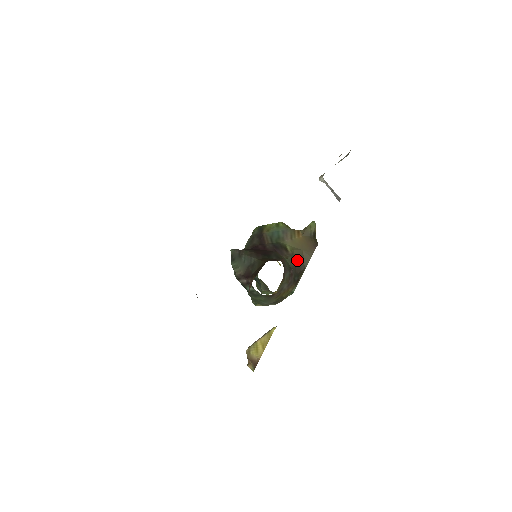
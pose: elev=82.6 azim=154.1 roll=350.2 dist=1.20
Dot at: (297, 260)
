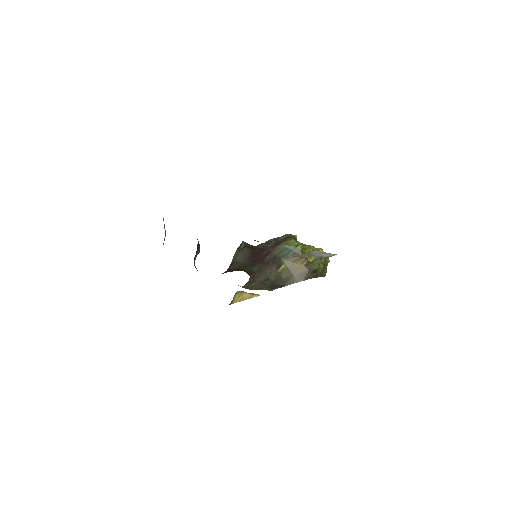
Dot at: (281, 278)
